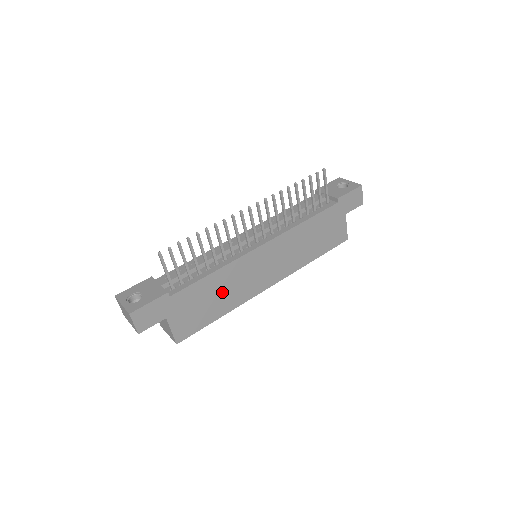
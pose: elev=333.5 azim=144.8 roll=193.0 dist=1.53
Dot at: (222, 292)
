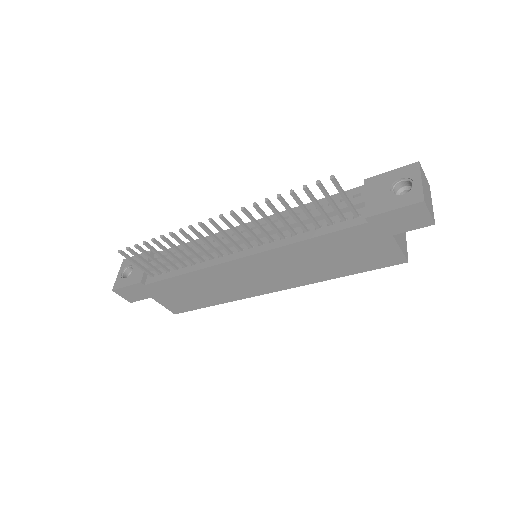
Dot at: (205, 288)
